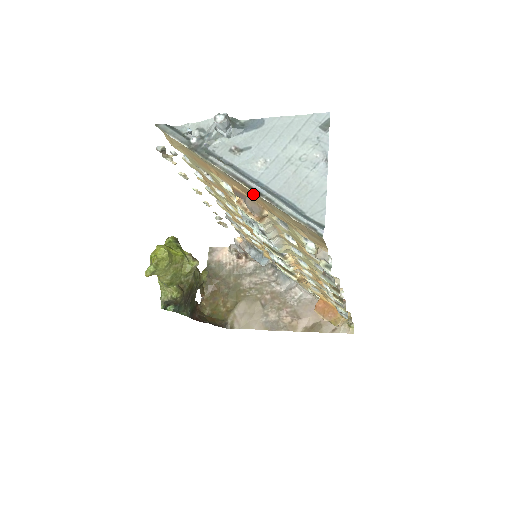
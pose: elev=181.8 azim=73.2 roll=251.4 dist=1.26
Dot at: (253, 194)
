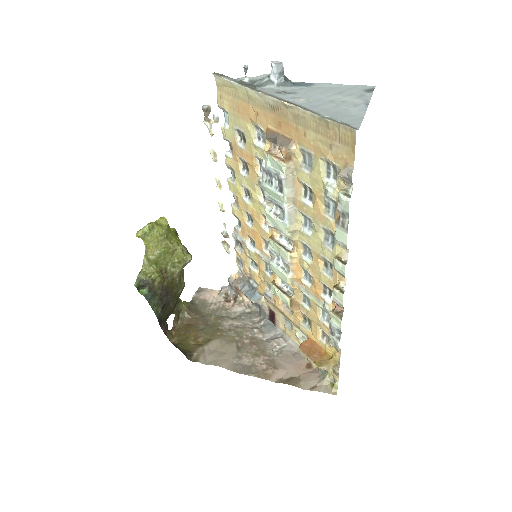
Dot at: (289, 118)
